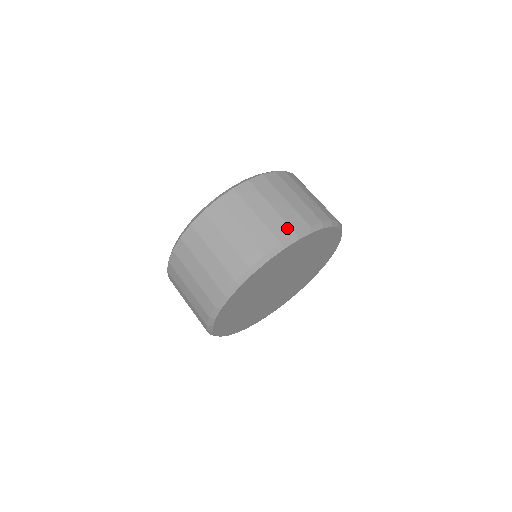
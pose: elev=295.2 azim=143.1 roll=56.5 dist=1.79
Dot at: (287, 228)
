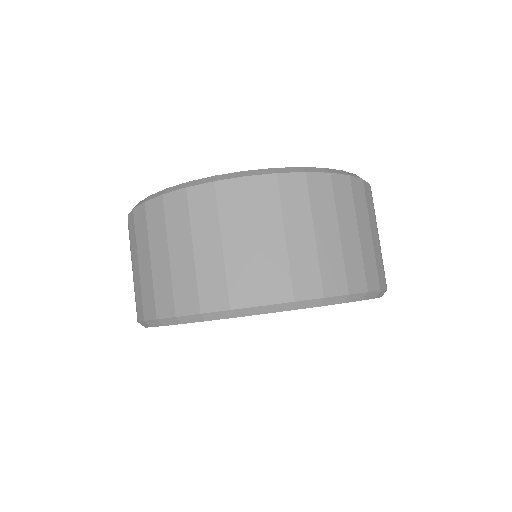
Dot at: (362, 277)
